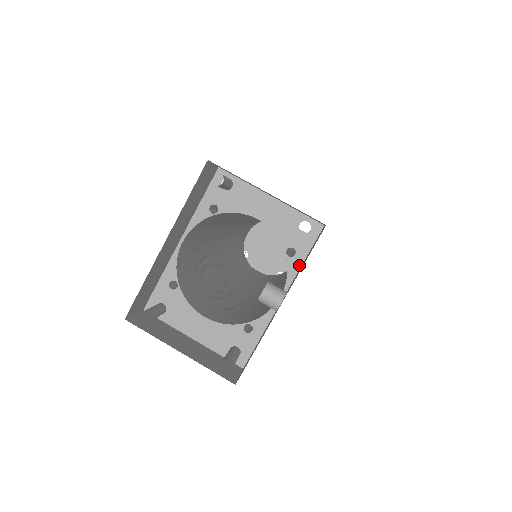
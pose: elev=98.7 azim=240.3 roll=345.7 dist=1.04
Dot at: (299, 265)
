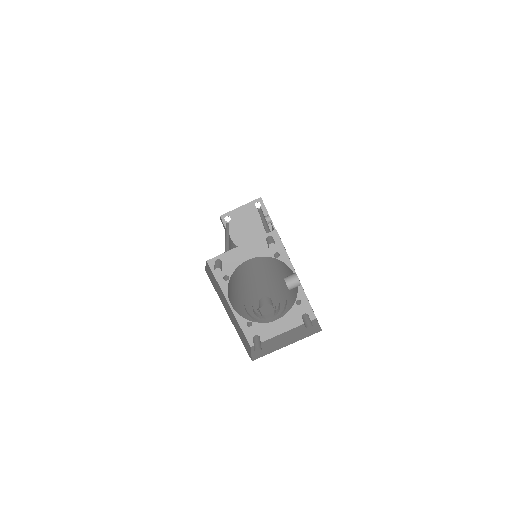
Dot at: (286, 256)
